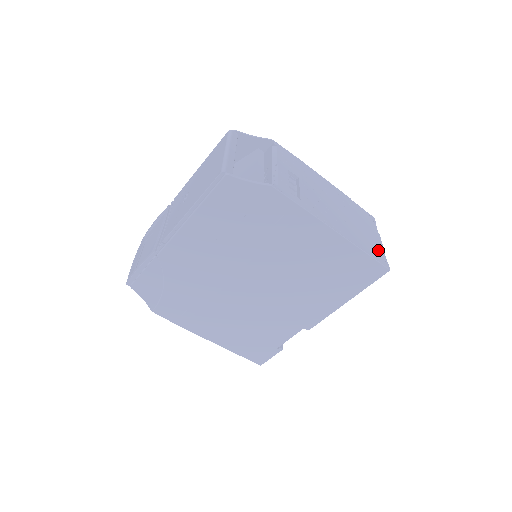
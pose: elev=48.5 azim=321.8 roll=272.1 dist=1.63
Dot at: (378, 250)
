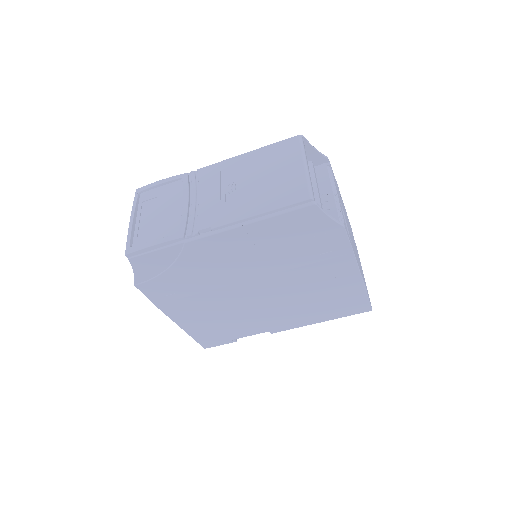
Dot at: occluded
